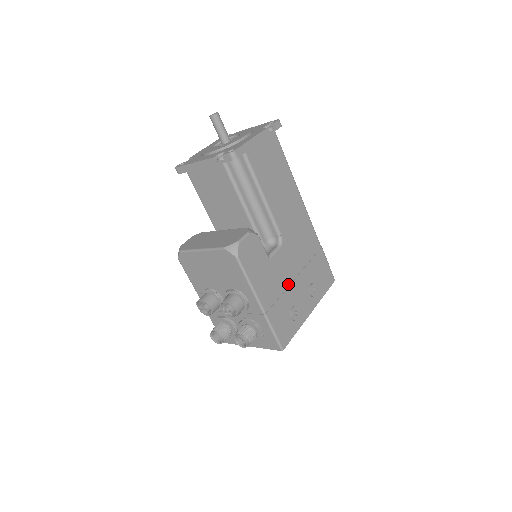
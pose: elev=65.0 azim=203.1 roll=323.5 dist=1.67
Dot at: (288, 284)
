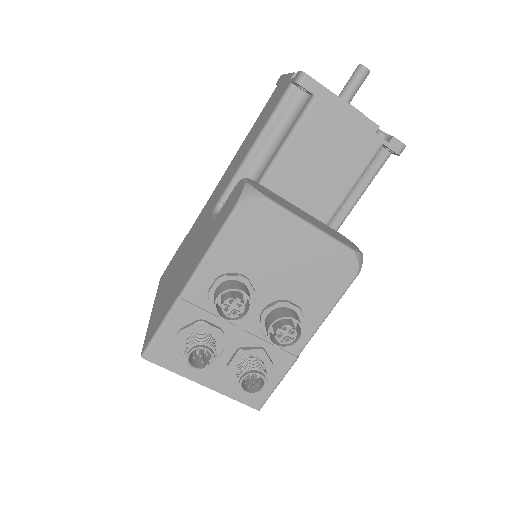
Dot at: occluded
